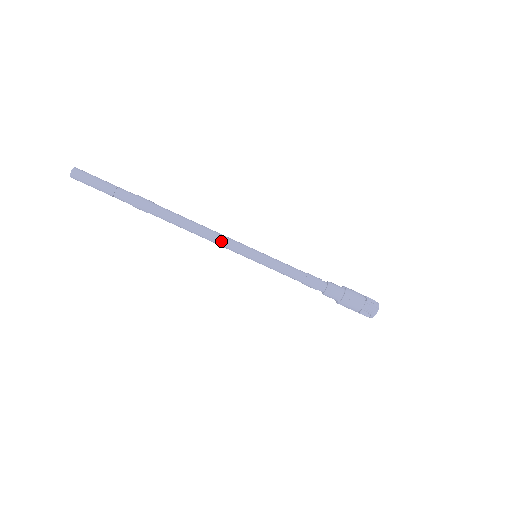
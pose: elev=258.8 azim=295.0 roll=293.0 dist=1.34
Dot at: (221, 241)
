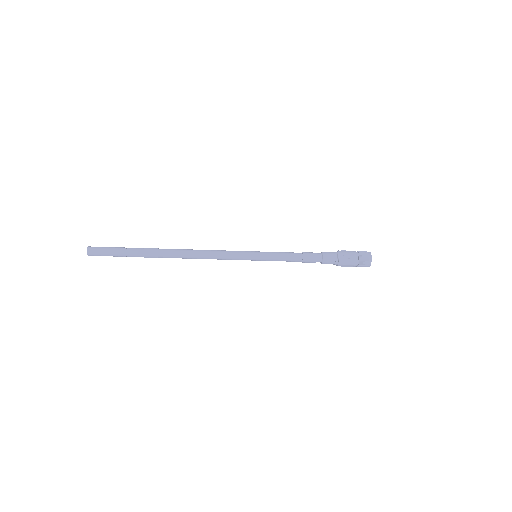
Dot at: occluded
